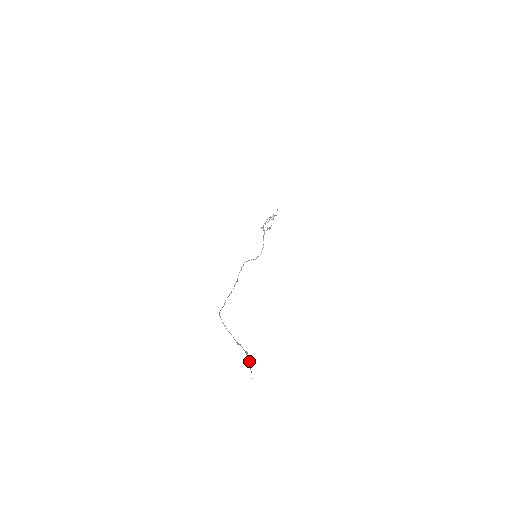
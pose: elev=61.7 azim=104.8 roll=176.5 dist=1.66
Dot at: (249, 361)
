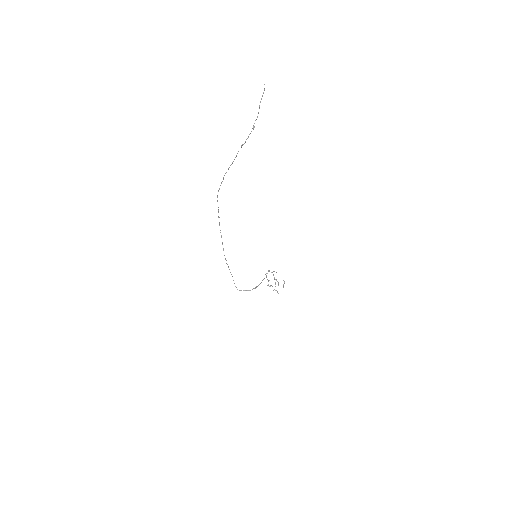
Dot at: occluded
